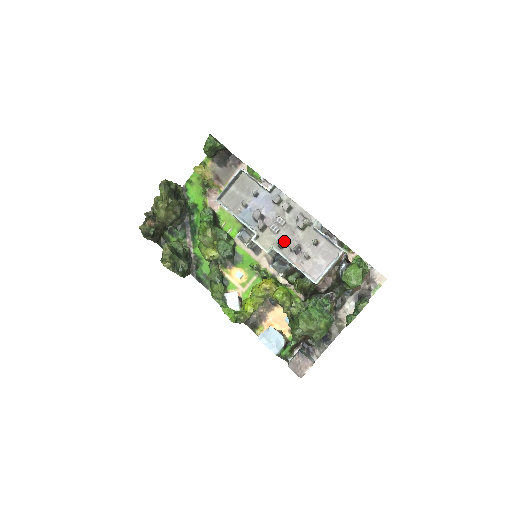
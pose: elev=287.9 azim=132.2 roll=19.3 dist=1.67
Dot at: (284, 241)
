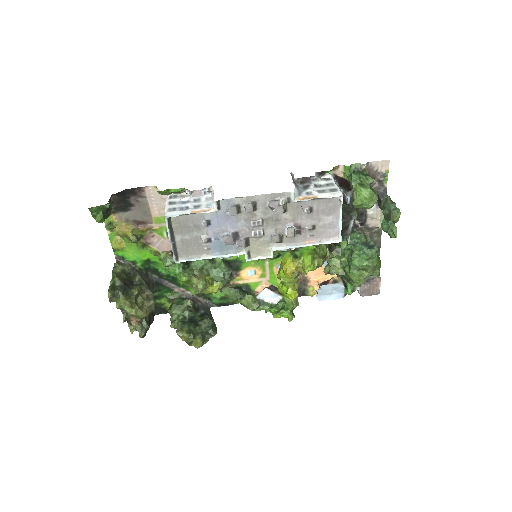
Dot at: (278, 236)
